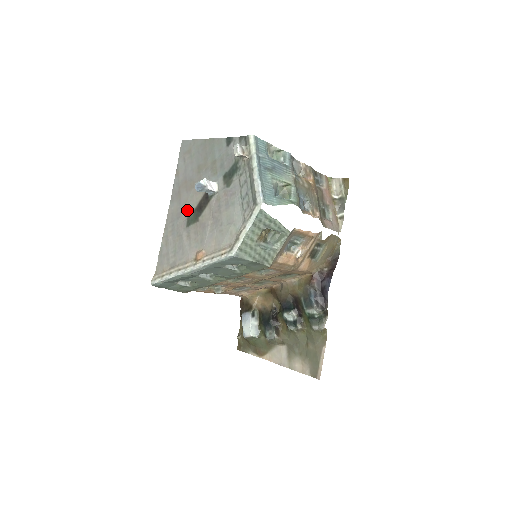
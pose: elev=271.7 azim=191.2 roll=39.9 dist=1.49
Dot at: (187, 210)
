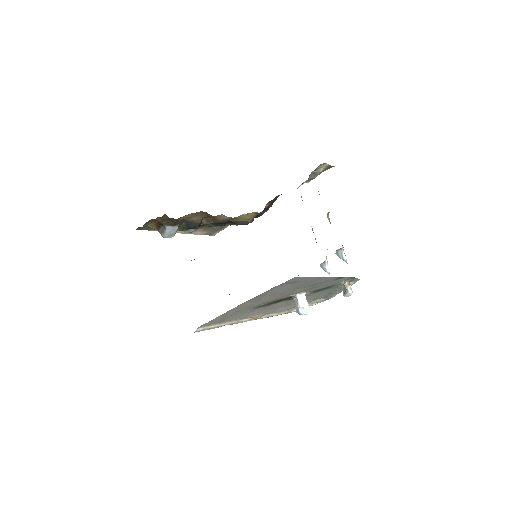
Dot at: occluded
